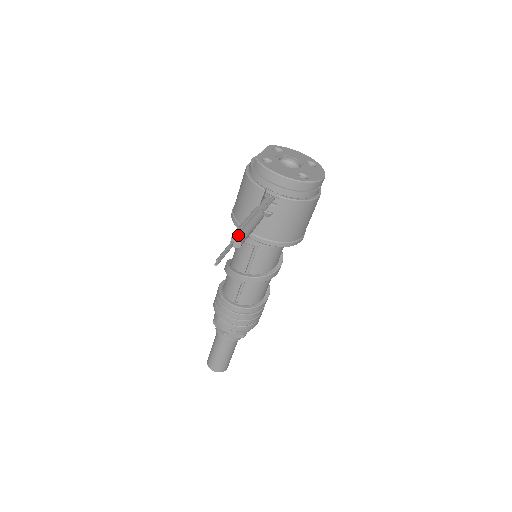
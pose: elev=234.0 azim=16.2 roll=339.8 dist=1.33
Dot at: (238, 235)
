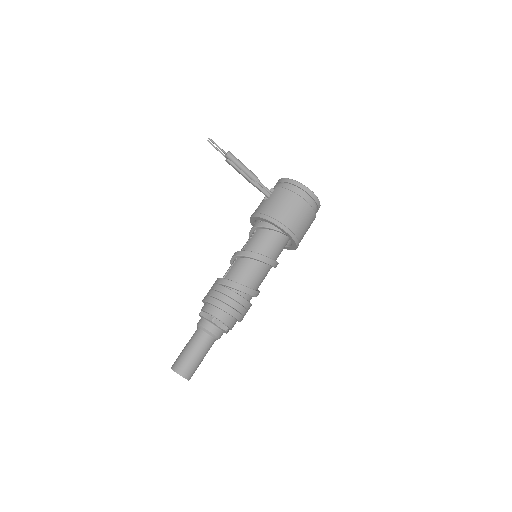
Dot at: (231, 153)
